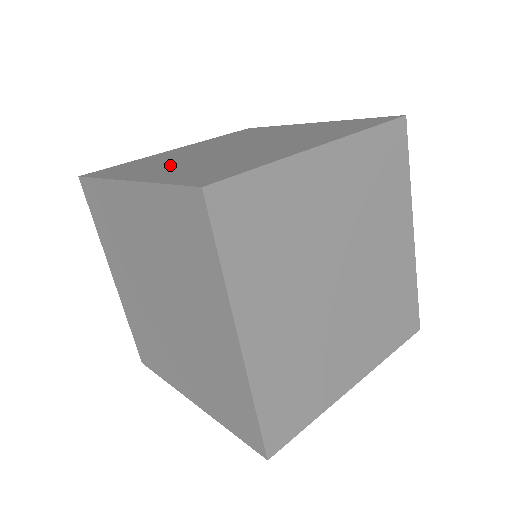
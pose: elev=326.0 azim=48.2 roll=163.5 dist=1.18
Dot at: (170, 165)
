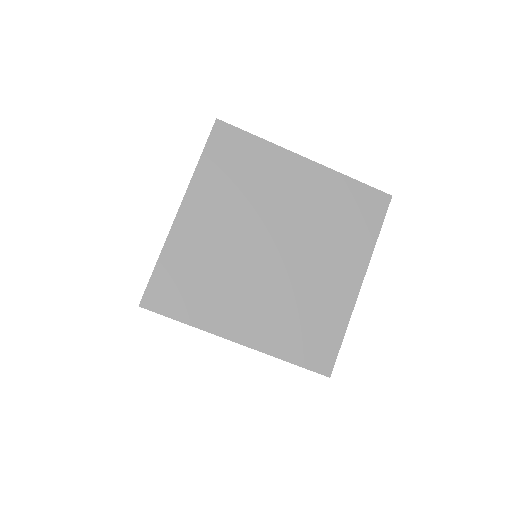
Dot at: occluded
